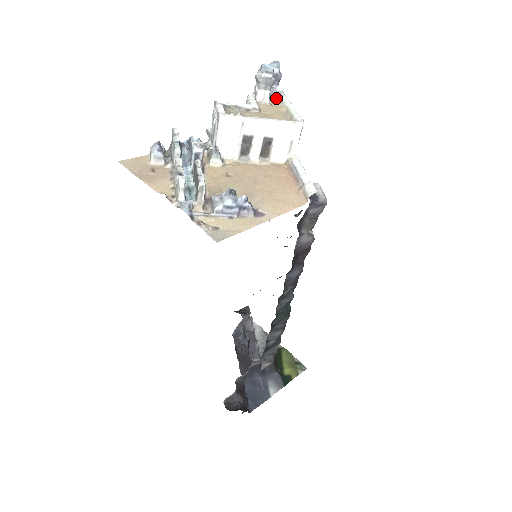
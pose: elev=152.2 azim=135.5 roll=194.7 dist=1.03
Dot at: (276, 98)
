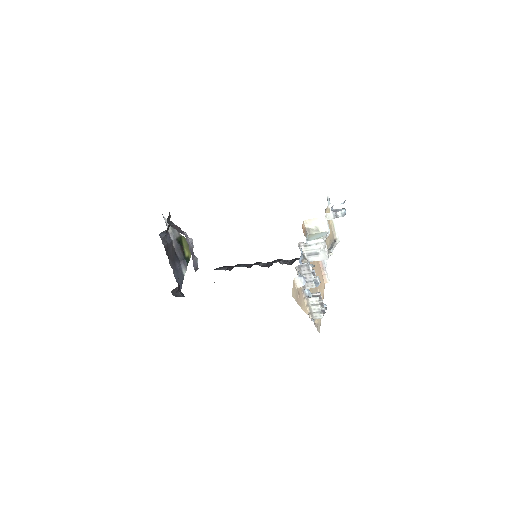
Dot at: (328, 207)
